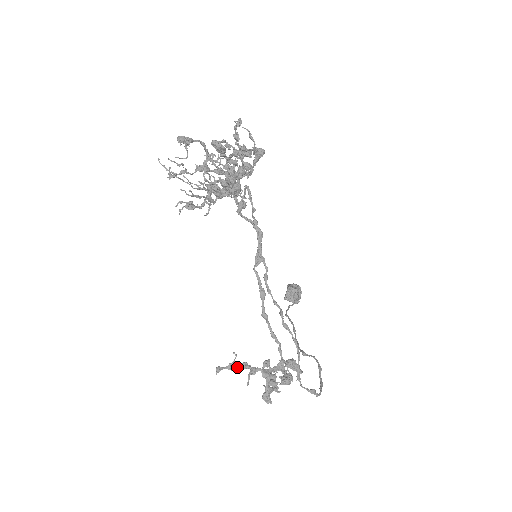
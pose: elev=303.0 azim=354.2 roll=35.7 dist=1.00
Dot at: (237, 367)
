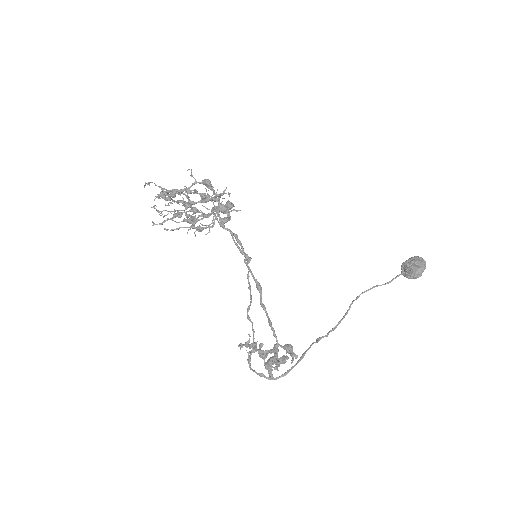
Dot at: (248, 346)
